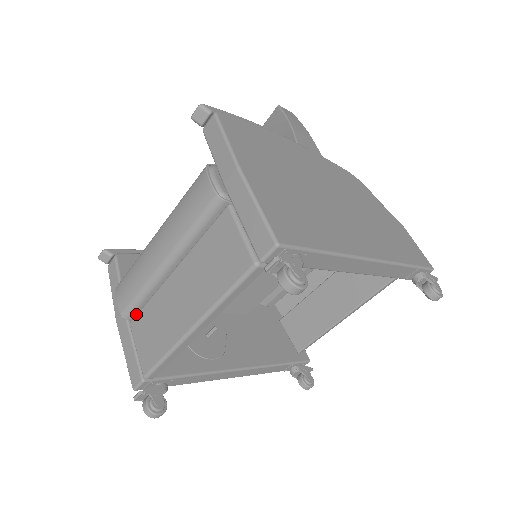
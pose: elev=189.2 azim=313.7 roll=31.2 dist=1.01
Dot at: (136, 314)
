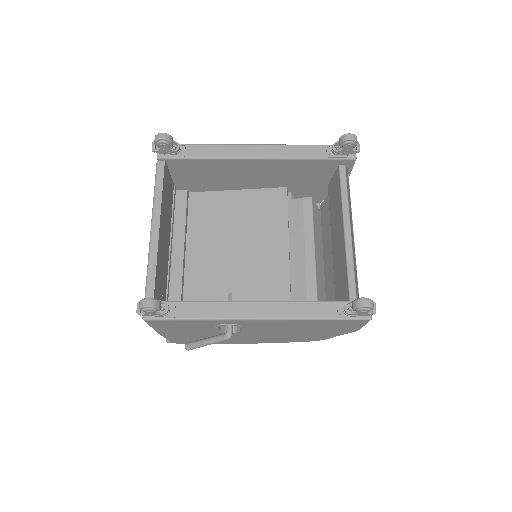
Dot at: occluded
